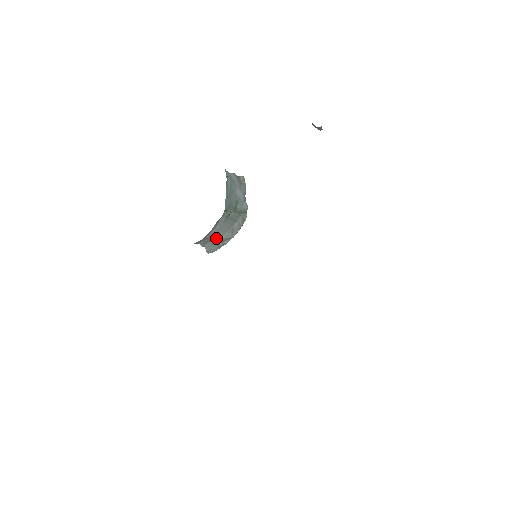
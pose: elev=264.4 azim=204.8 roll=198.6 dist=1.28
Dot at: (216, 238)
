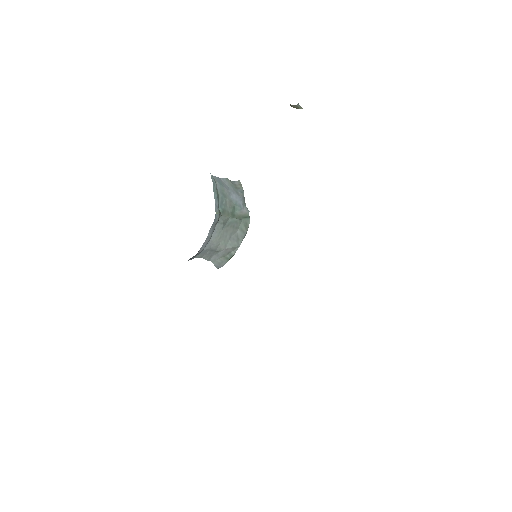
Dot at: (219, 249)
